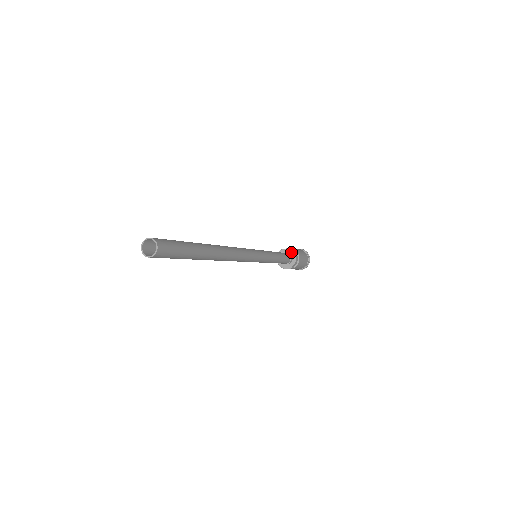
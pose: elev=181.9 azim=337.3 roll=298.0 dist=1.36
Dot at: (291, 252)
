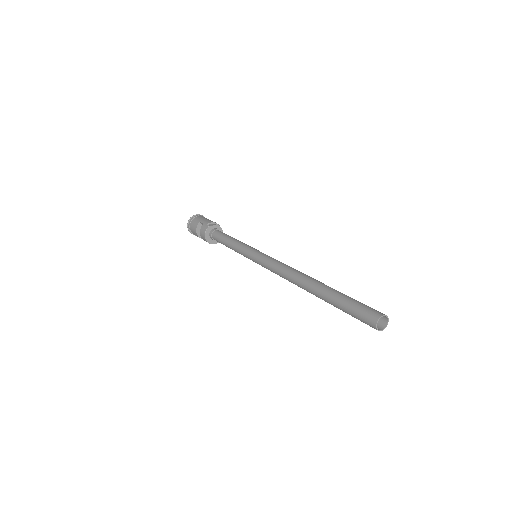
Dot at: (218, 227)
